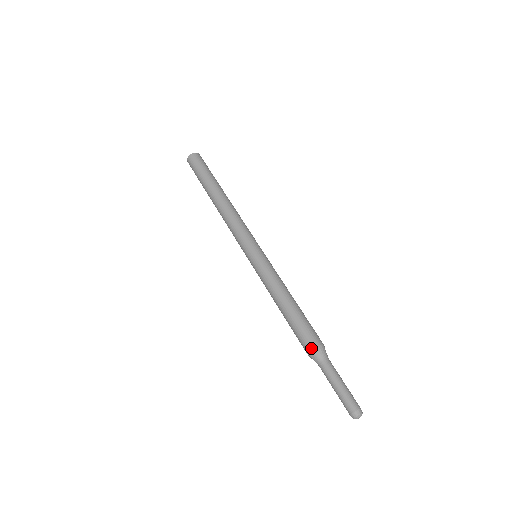
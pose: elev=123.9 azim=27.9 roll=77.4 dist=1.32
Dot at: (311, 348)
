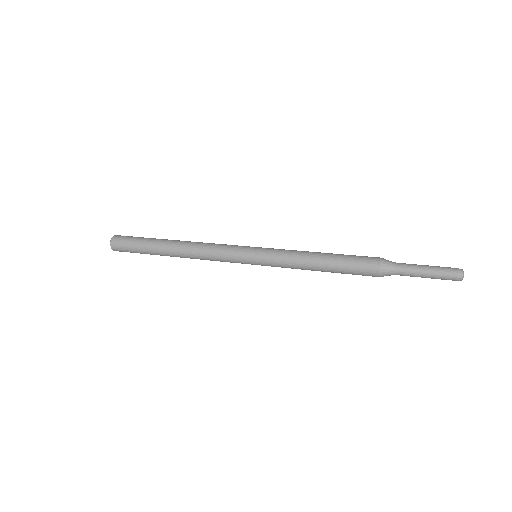
Dot at: (378, 262)
